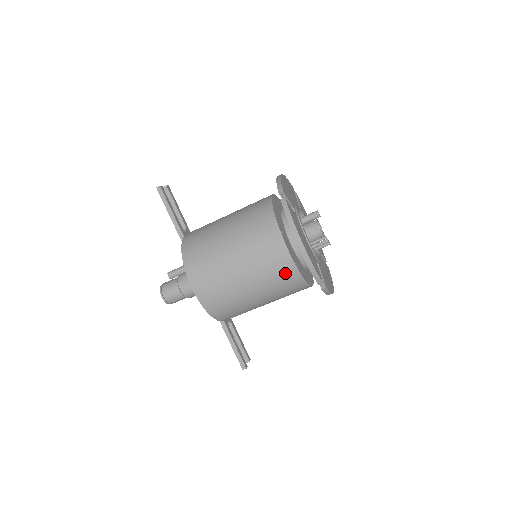
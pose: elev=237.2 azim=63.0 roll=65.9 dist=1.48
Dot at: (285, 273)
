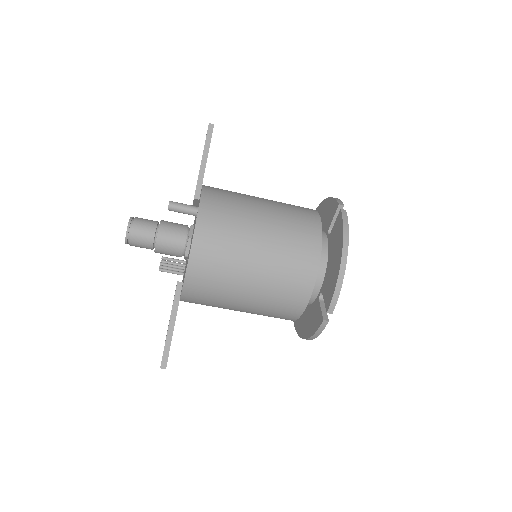
Dot at: (300, 280)
